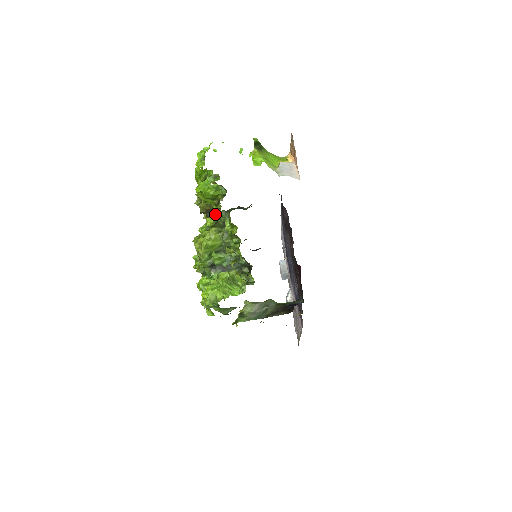
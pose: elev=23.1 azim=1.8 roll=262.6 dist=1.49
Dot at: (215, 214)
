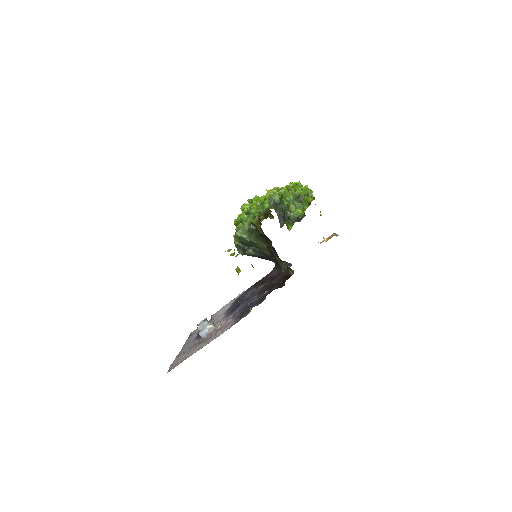
Dot at: (301, 191)
